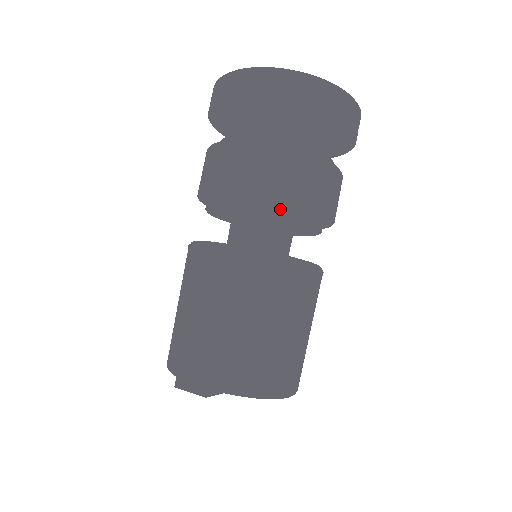
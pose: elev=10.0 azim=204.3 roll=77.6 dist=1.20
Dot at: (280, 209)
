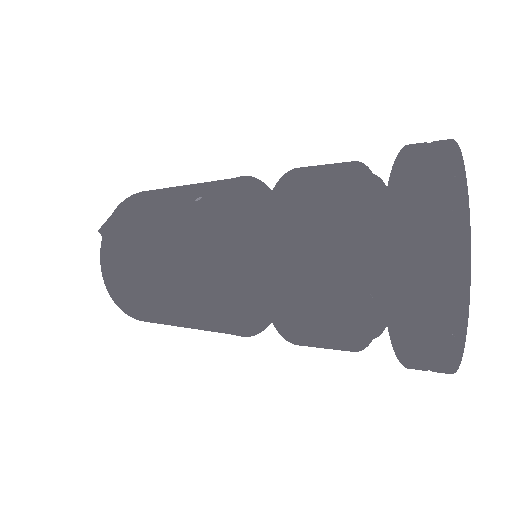
Dot at: occluded
